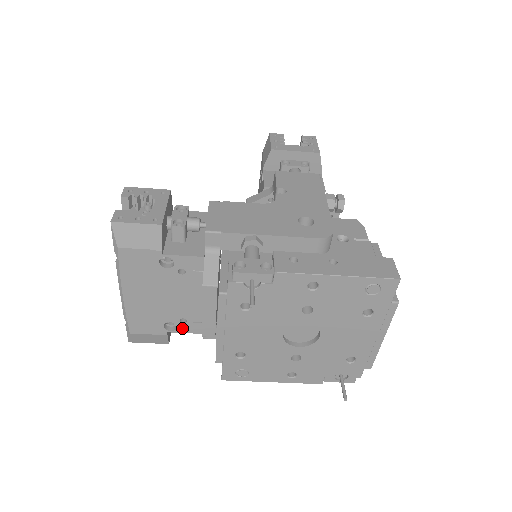
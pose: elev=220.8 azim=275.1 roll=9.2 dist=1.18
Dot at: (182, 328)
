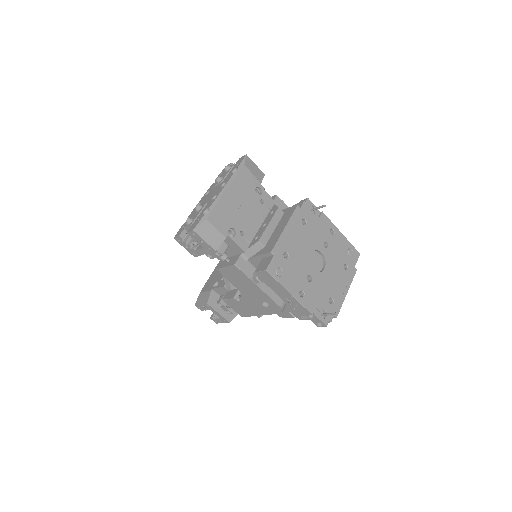
Dot at: (237, 239)
